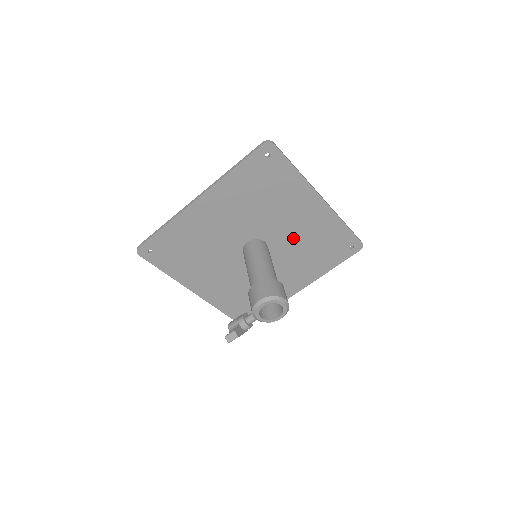
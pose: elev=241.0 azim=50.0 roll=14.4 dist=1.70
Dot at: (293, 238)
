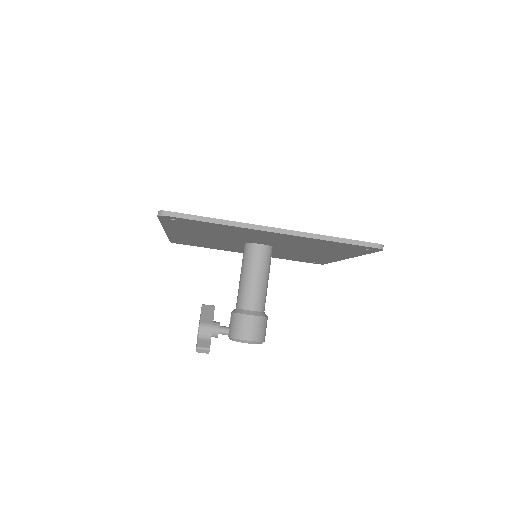
Dot at: (293, 253)
